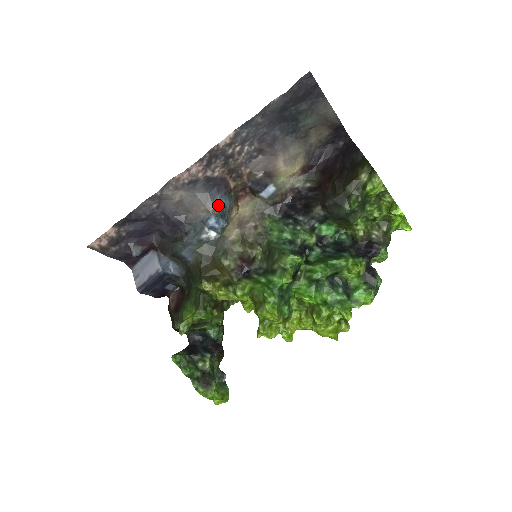
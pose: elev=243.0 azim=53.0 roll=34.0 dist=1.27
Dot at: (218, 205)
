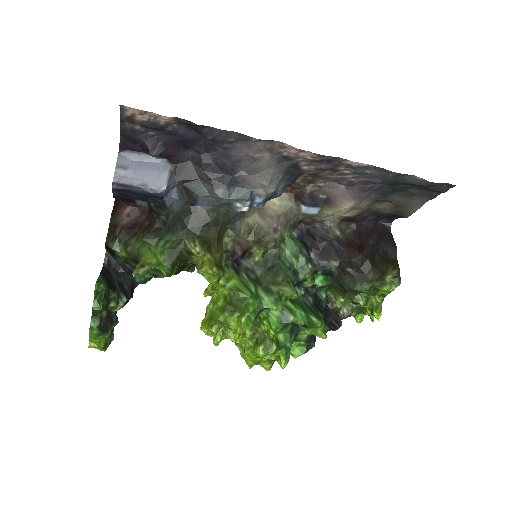
Dot at: (276, 191)
